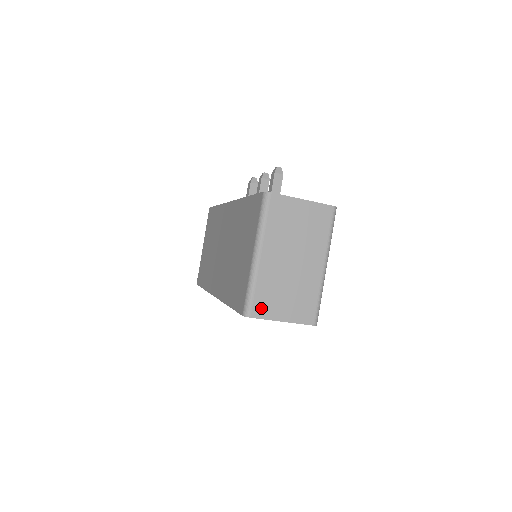
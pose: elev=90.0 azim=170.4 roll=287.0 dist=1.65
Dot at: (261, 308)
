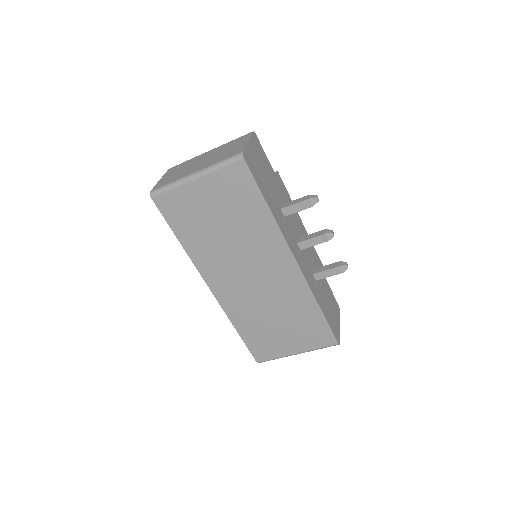
Dot at: occluded
